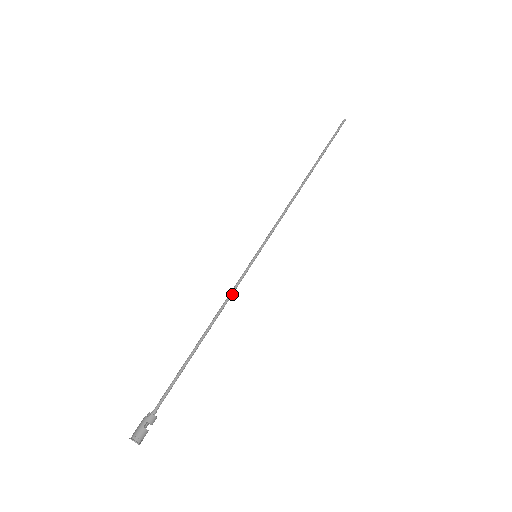
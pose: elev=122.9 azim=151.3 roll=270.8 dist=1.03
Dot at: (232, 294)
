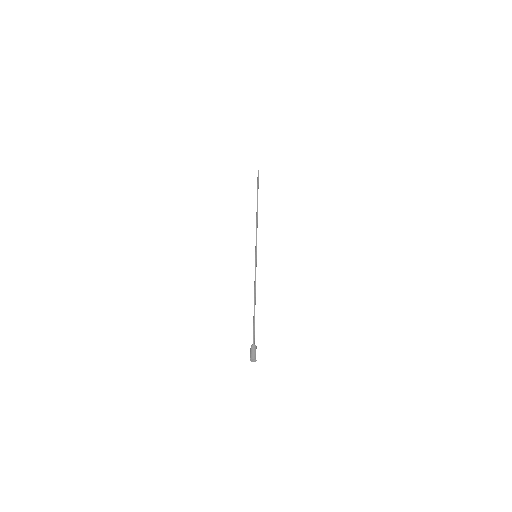
Dot at: occluded
